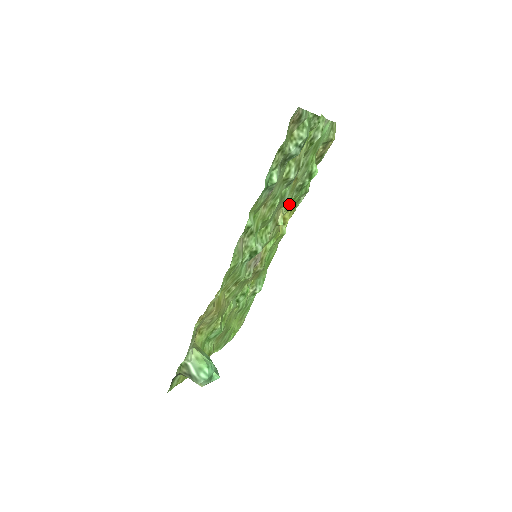
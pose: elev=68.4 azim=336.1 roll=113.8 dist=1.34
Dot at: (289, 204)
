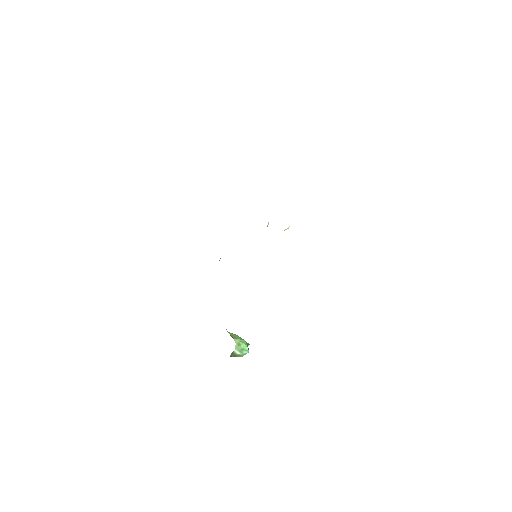
Dot at: occluded
